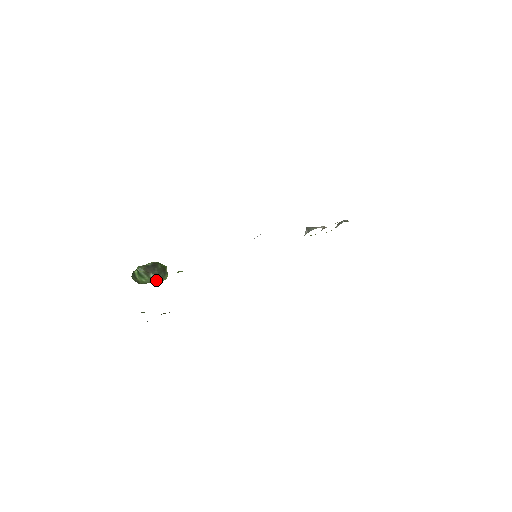
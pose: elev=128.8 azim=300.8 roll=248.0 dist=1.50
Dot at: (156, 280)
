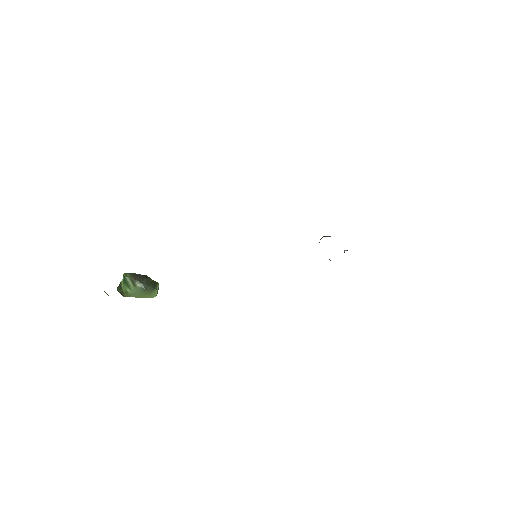
Dot at: (142, 294)
